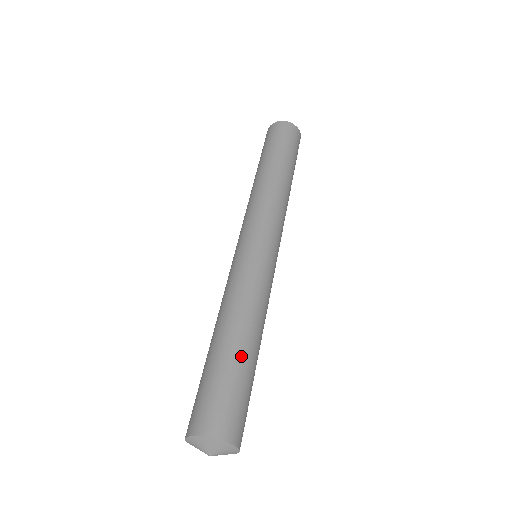
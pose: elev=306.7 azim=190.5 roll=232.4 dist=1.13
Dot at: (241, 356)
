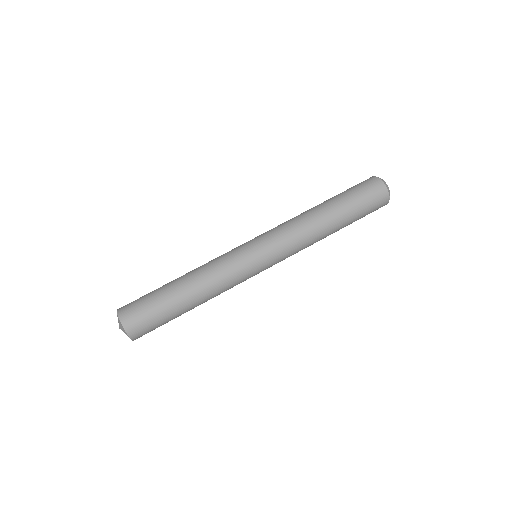
Dot at: (174, 300)
